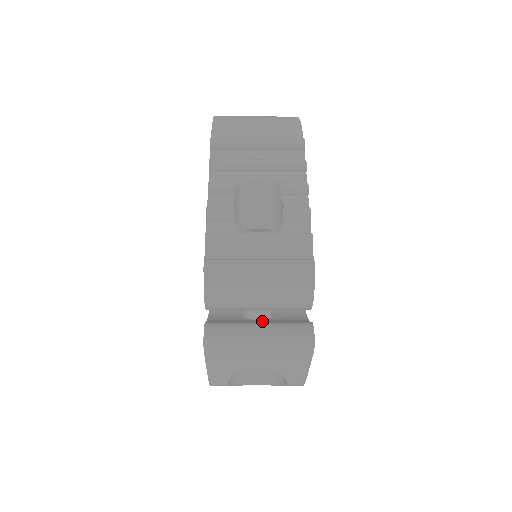
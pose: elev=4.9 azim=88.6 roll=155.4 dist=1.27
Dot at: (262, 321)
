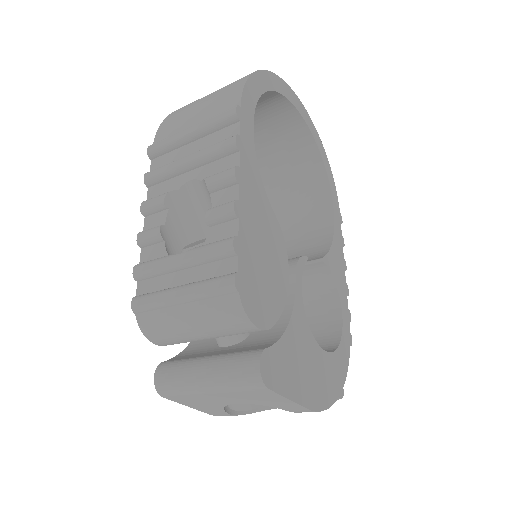
Dot at: (223, 350)
